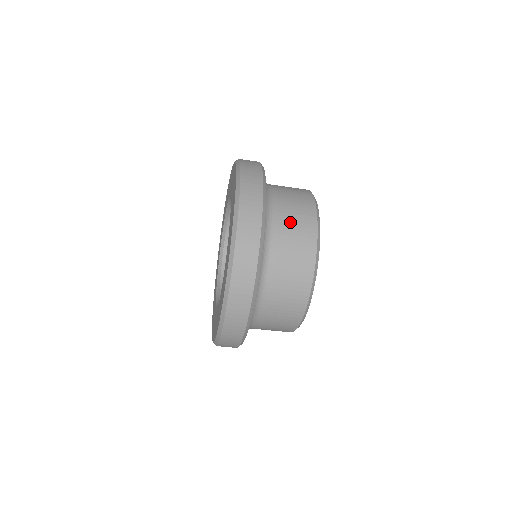
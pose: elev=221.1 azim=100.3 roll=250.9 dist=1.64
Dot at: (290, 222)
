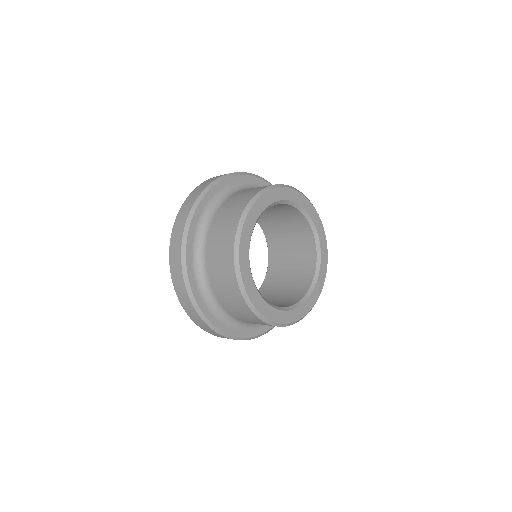
Dot at: (232, 203)
